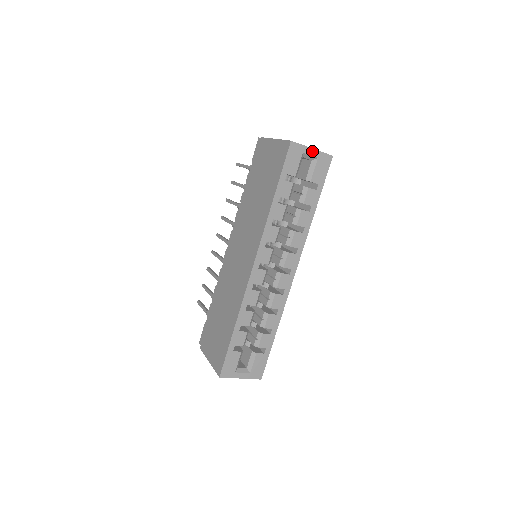
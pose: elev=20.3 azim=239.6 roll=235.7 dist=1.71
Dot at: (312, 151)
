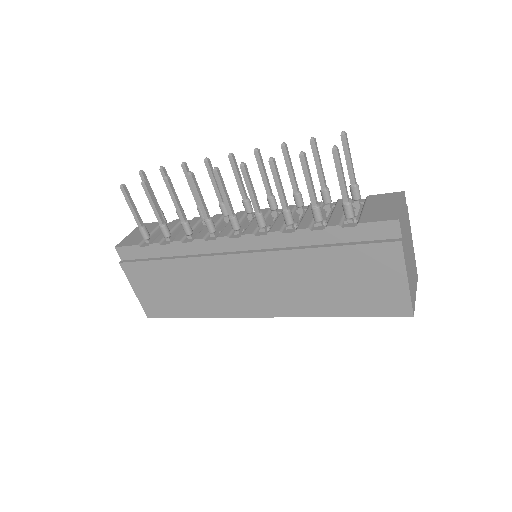
Dot at: occluded
